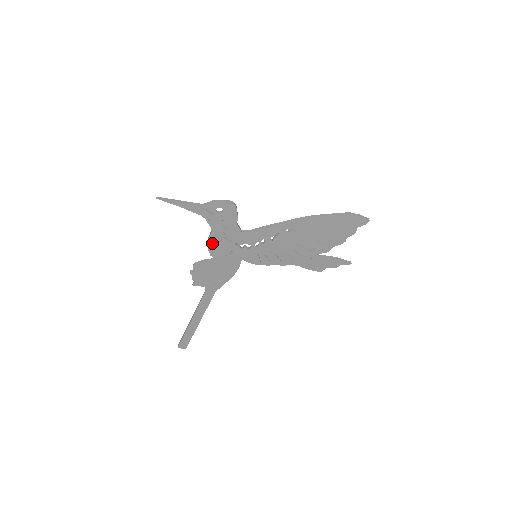
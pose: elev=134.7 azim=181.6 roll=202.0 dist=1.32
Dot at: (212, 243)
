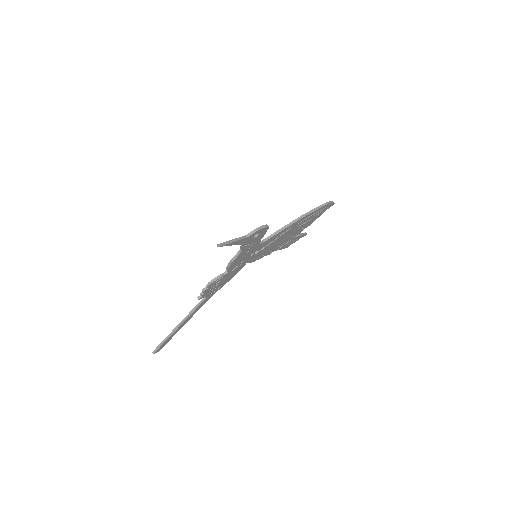
Dot at: (234, 261)
